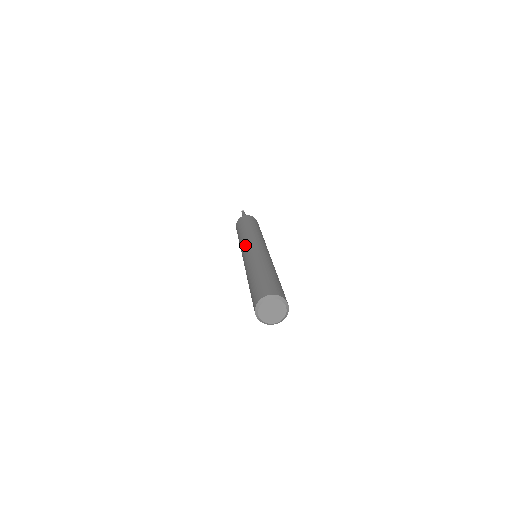
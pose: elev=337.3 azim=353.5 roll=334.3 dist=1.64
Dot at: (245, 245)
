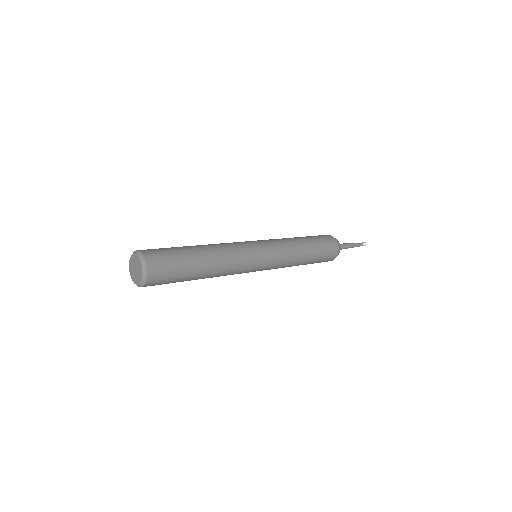
Dot at: occluded
